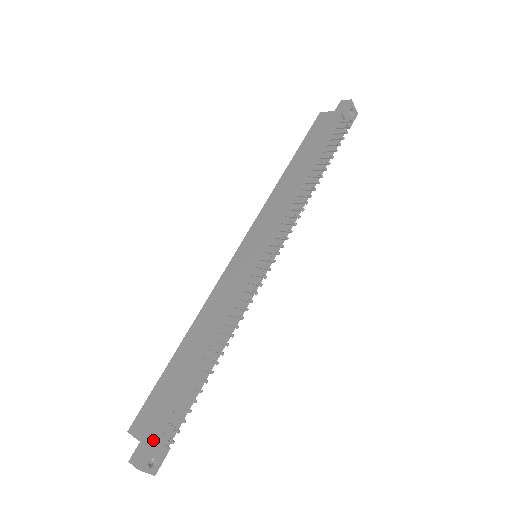
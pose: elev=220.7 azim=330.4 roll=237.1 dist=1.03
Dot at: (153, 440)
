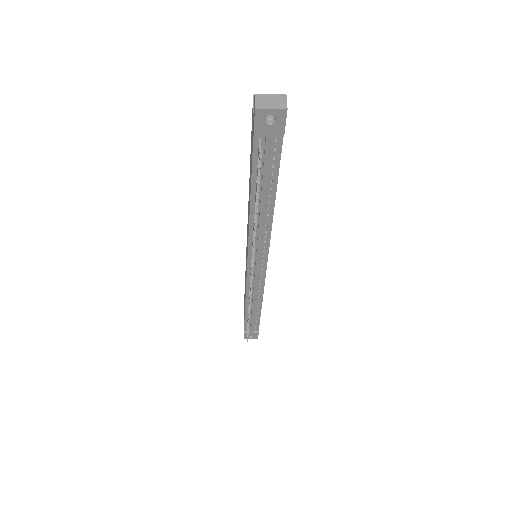
Dot at: (244, 332)
